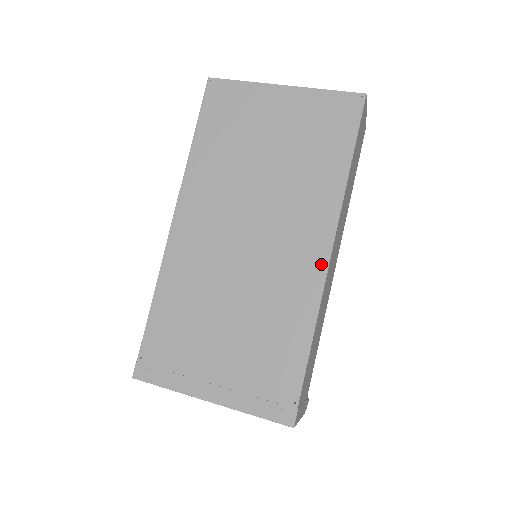
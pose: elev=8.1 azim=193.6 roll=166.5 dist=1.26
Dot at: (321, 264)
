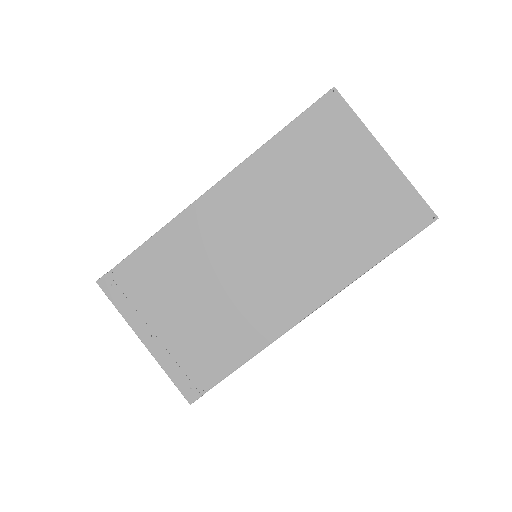
Dot at: (297, 315)
